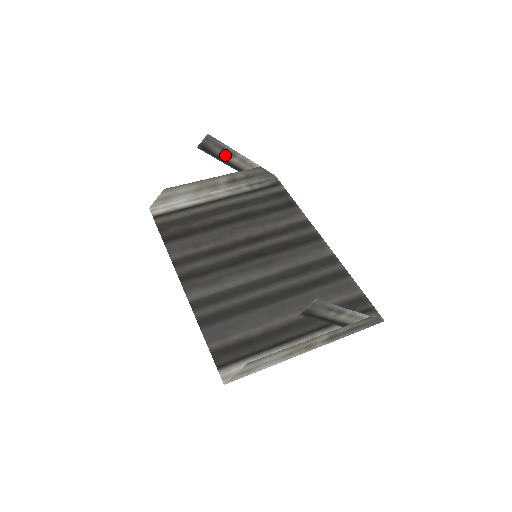
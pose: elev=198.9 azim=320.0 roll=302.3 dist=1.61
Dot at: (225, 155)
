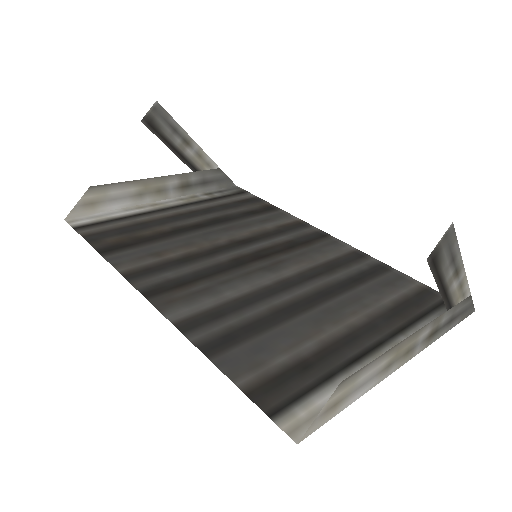
Dot at: (177, 142)
